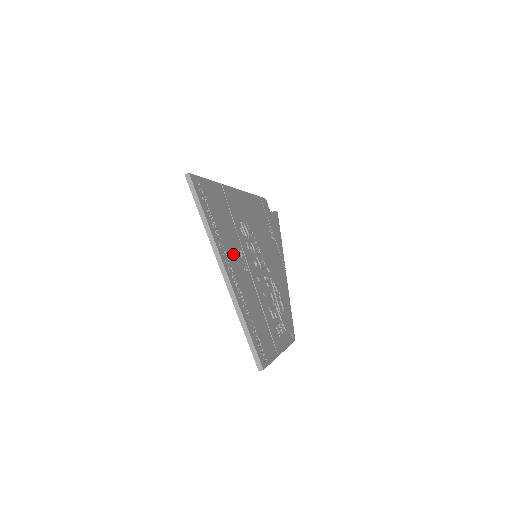
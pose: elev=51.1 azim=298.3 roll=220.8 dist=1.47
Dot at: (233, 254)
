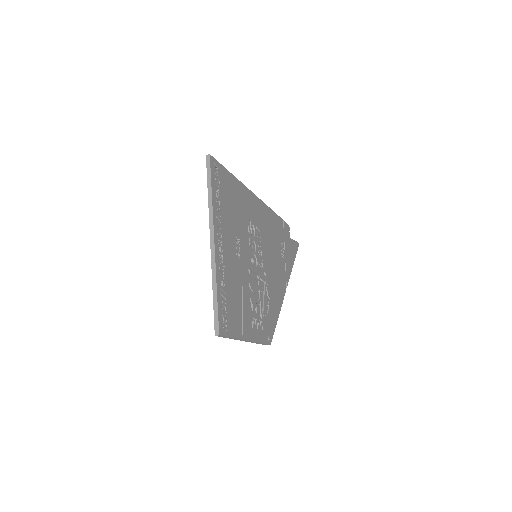
Dot at: (229, 235)
